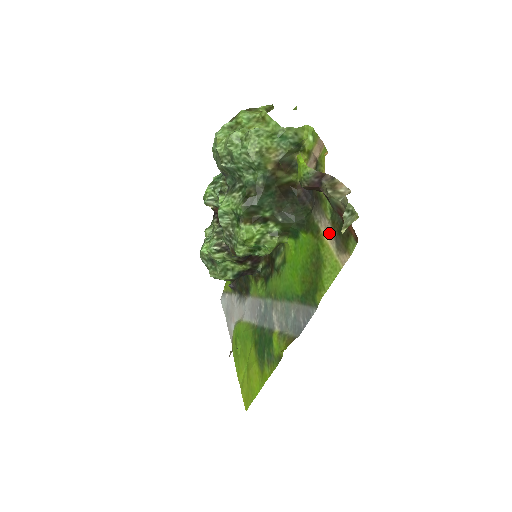
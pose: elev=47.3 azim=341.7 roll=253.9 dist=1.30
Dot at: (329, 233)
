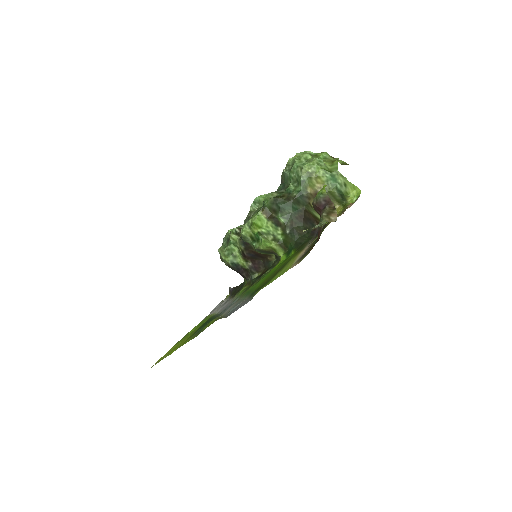
Dot at: (305, 251)
